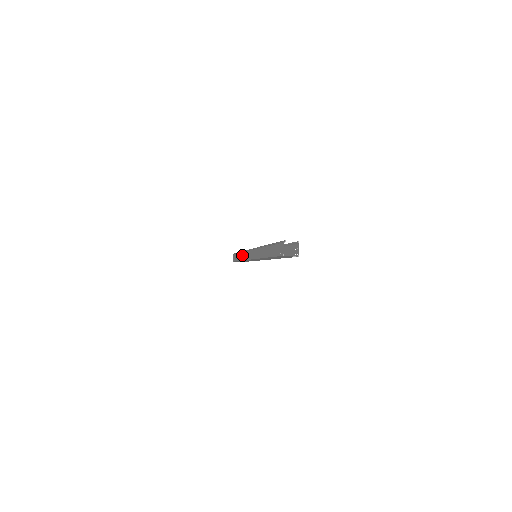
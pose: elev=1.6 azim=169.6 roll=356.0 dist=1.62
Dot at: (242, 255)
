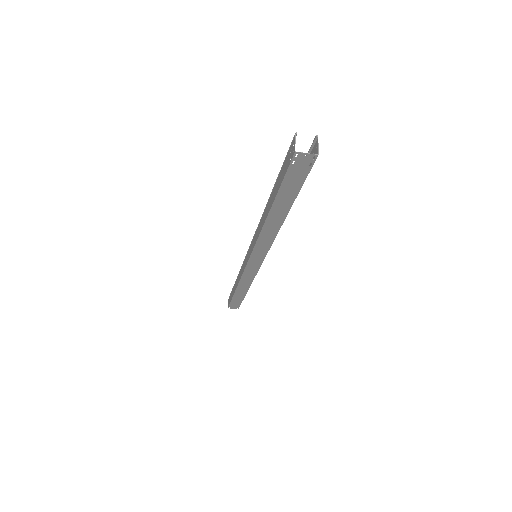
Dot at: (238, 276)
